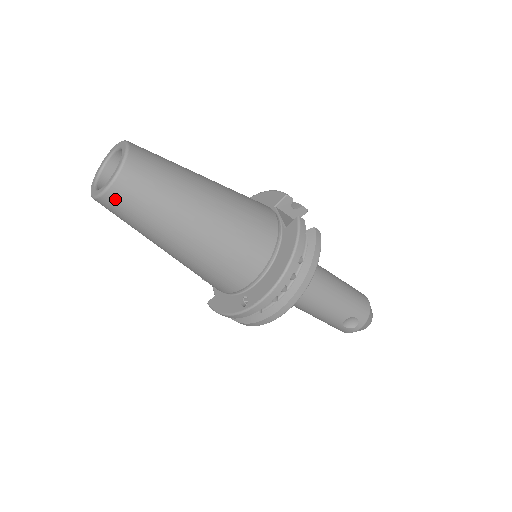
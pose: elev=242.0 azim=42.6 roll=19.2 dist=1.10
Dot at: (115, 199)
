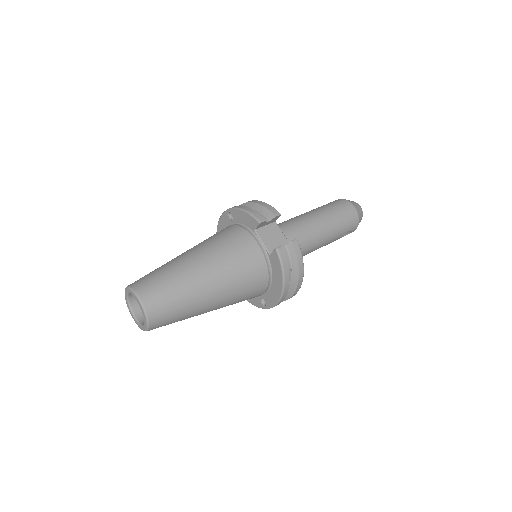
Dot at: occluded
